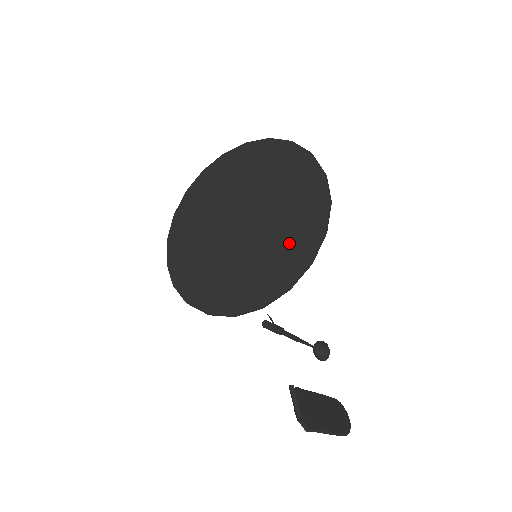
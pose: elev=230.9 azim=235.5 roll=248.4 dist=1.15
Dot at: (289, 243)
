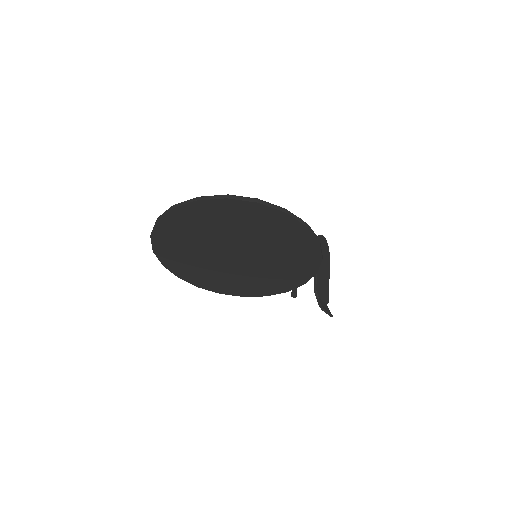
Dot at: (294, 266)
